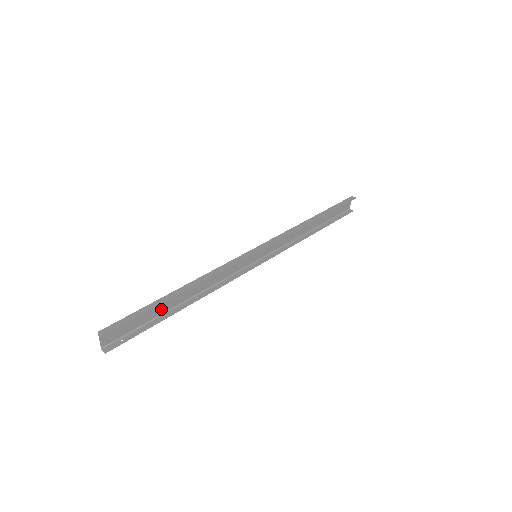
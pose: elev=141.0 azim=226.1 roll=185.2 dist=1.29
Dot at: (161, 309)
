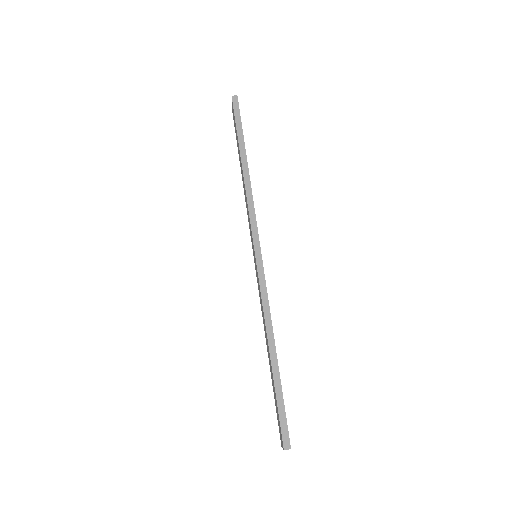
Dot at: (272, 380)
